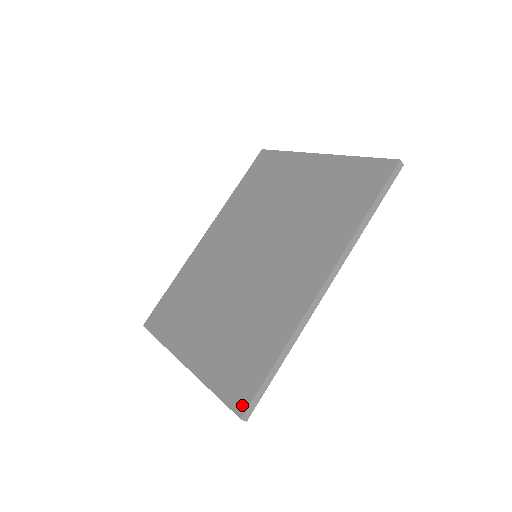
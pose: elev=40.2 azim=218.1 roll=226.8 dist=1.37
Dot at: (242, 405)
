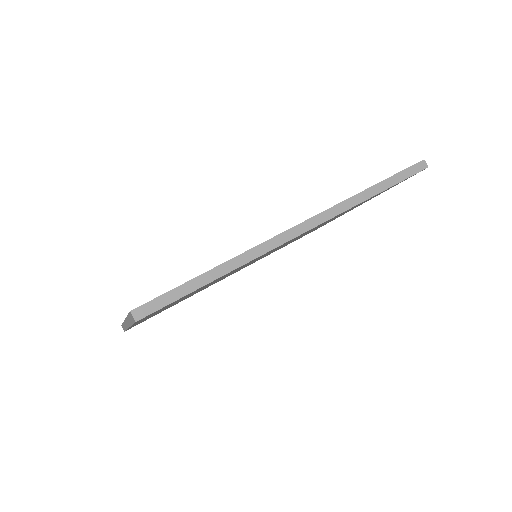
Dot at: occluded
